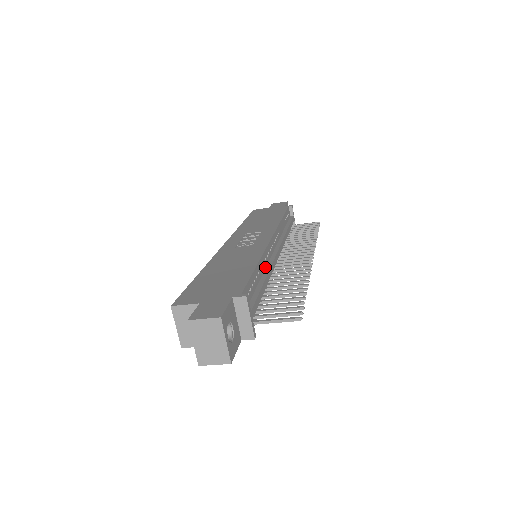
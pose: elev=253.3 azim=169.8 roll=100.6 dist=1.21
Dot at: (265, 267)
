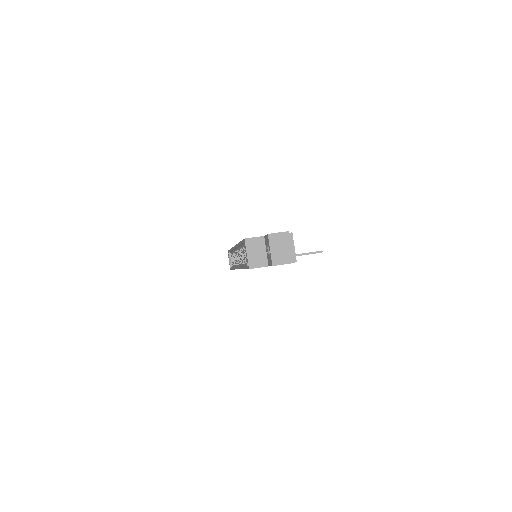
Dot at: occluded
